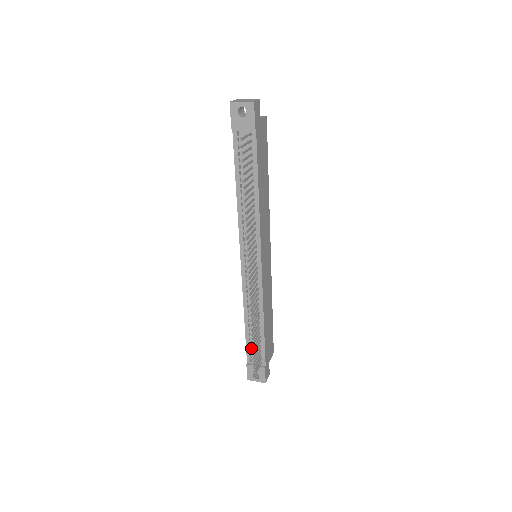
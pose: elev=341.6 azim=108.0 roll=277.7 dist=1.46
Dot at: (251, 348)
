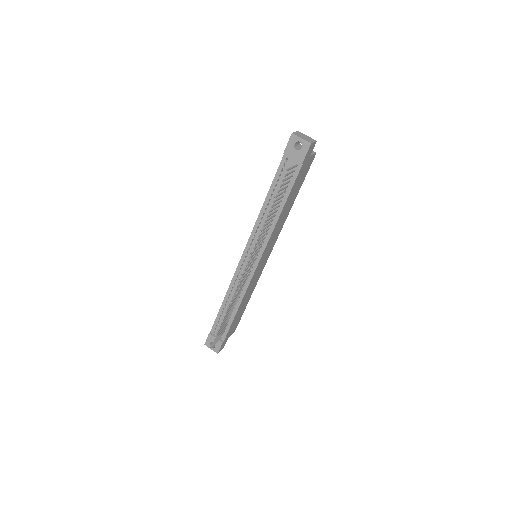
Dot at: (219, 323)
